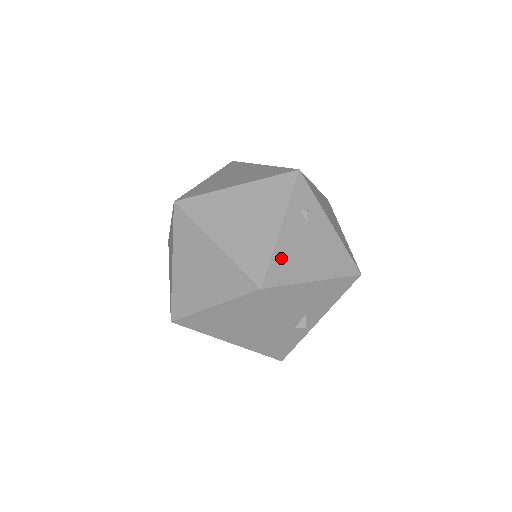
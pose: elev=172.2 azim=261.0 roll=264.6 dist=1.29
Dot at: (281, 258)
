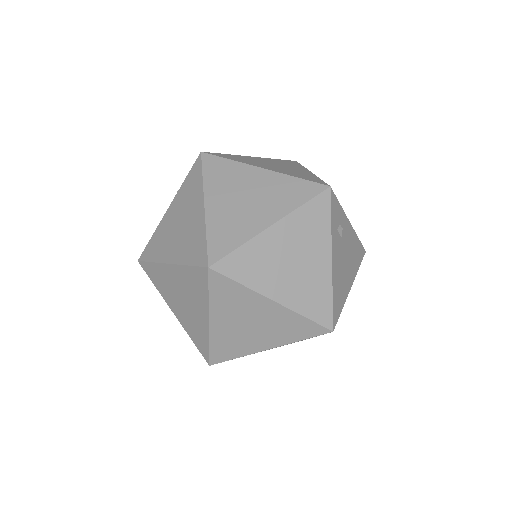
Dot at: (336, 290)
